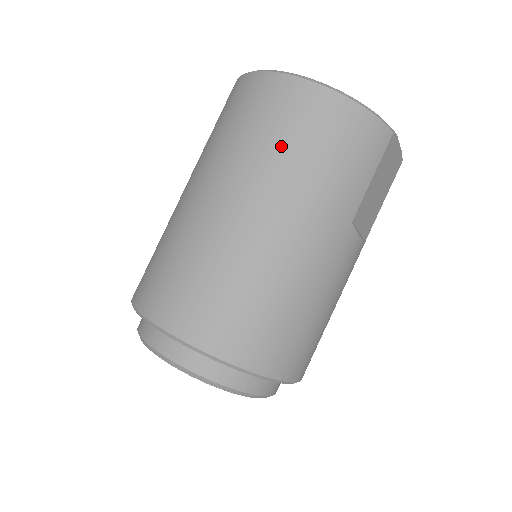
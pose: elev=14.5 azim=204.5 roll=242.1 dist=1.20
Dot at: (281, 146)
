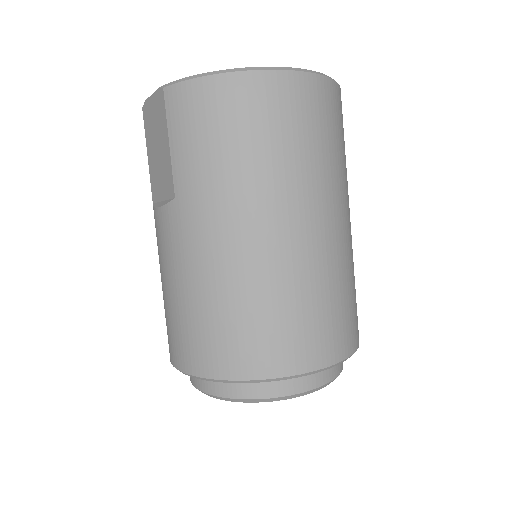
Dot at: (327, 150)
